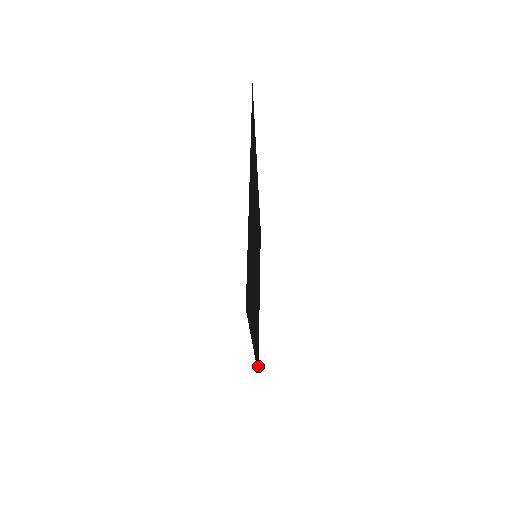
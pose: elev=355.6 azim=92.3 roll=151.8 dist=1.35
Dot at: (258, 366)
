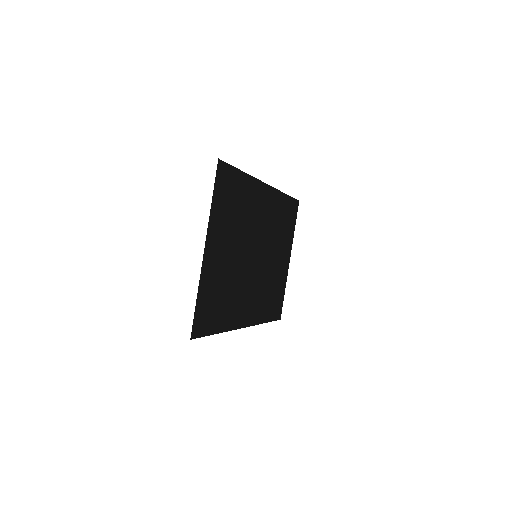
Dot at: (280, 313)
